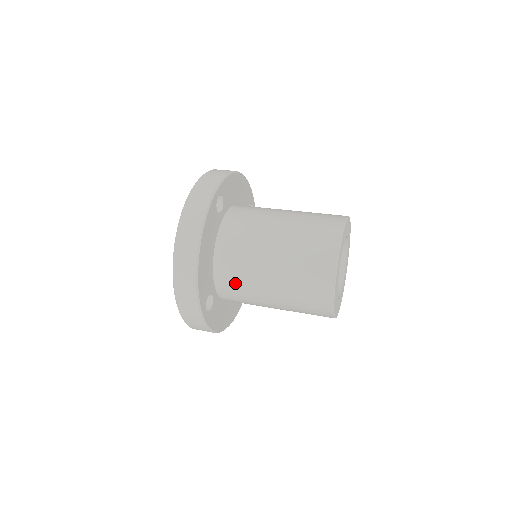
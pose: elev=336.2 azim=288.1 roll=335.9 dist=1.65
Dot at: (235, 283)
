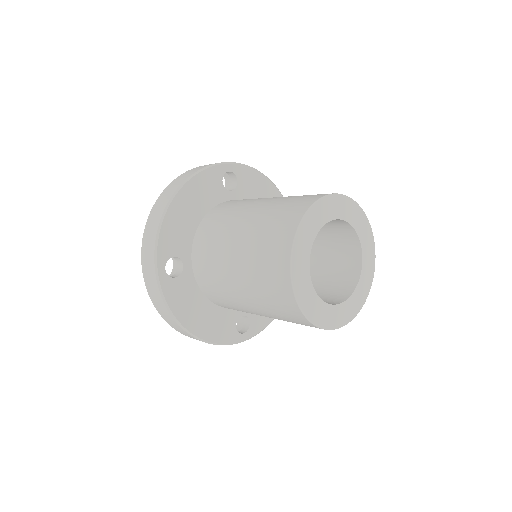
Dot at: (207, 249)
